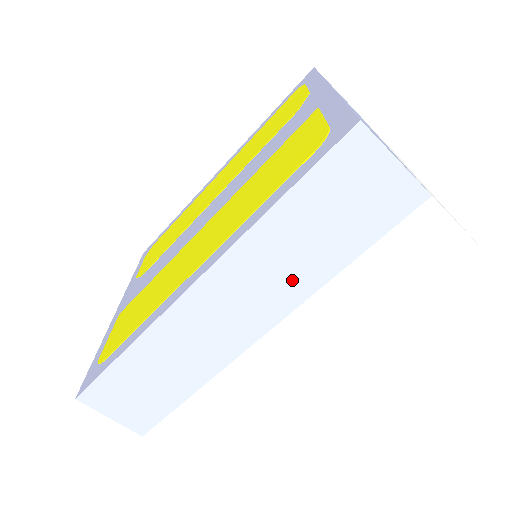
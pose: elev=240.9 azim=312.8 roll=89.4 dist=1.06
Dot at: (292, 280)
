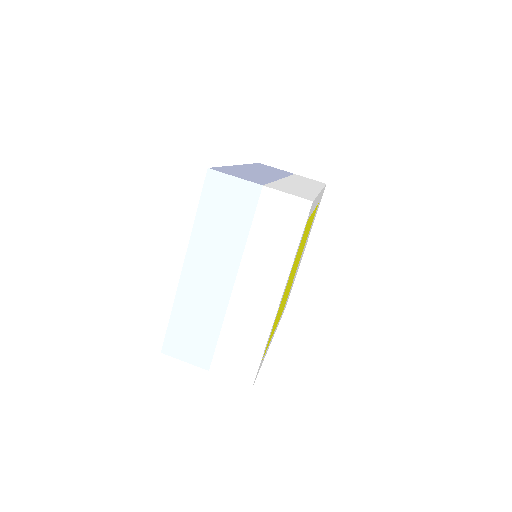
Dot at: (275, 173)
